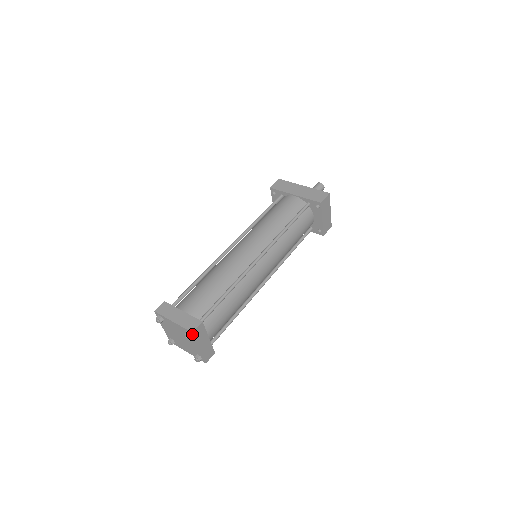
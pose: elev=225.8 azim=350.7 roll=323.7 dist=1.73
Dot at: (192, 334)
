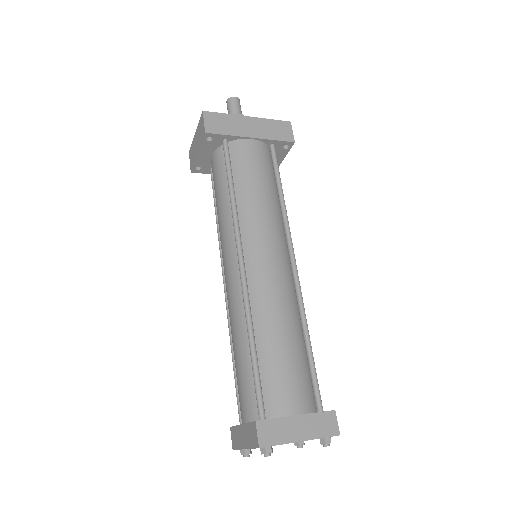
Dot at: occluded
